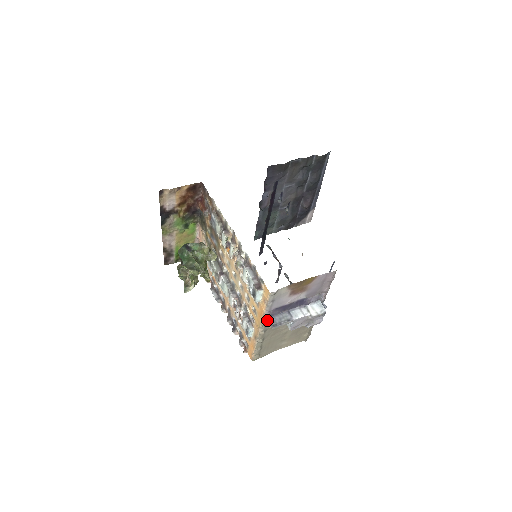
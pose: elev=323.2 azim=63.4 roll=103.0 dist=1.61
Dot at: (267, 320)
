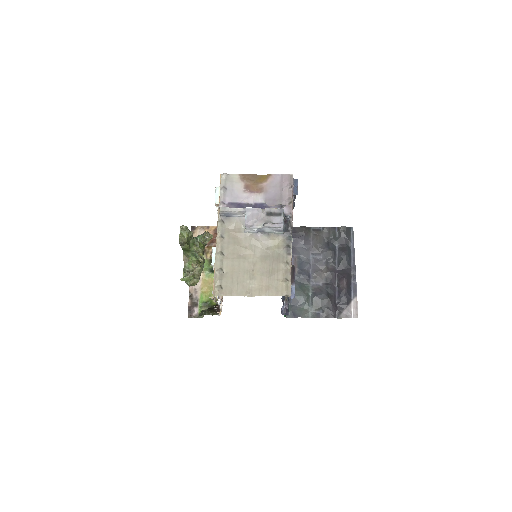
Dot at: occluded
